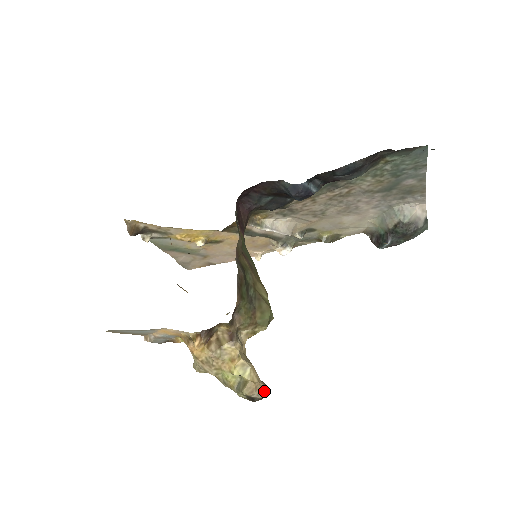
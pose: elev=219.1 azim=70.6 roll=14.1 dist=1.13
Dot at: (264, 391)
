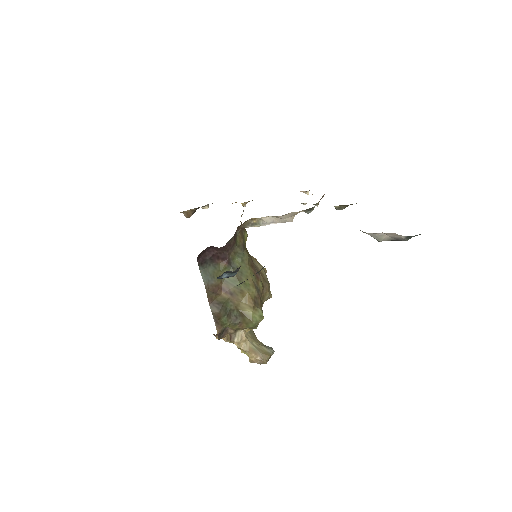
Dot at: (261, 362)
